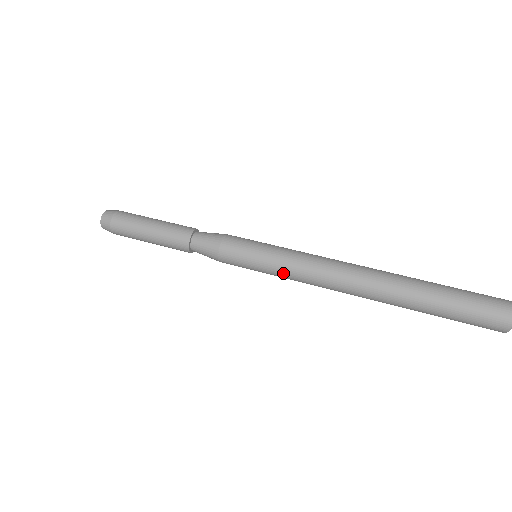
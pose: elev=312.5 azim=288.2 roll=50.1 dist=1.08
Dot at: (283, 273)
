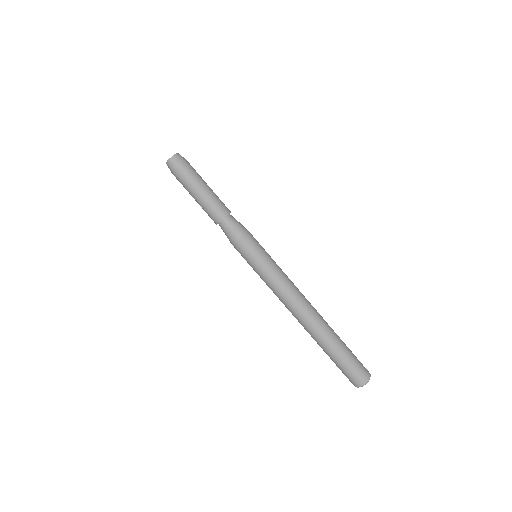
Dot at: (264, 281)
